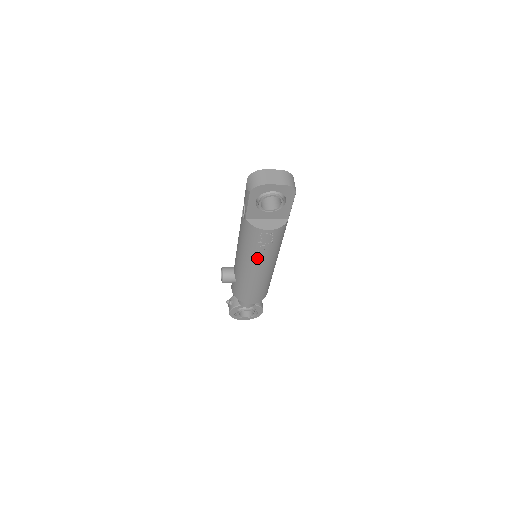
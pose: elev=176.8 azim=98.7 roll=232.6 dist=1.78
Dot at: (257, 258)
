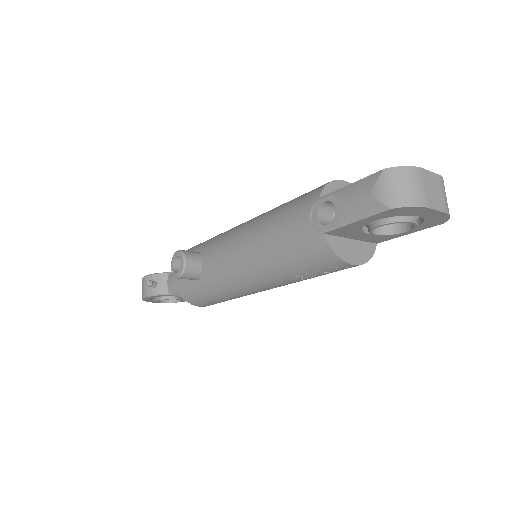
Dot at: (283, 281)
